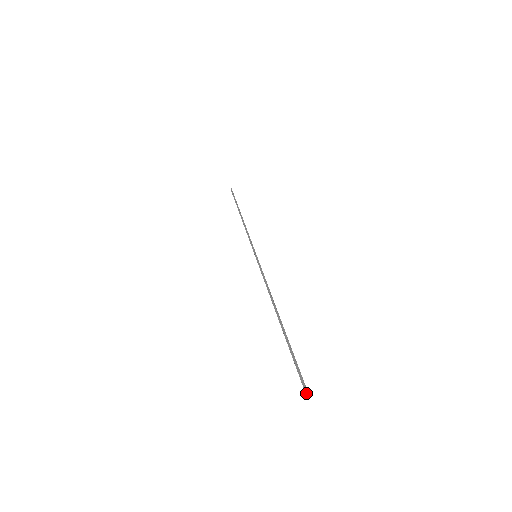
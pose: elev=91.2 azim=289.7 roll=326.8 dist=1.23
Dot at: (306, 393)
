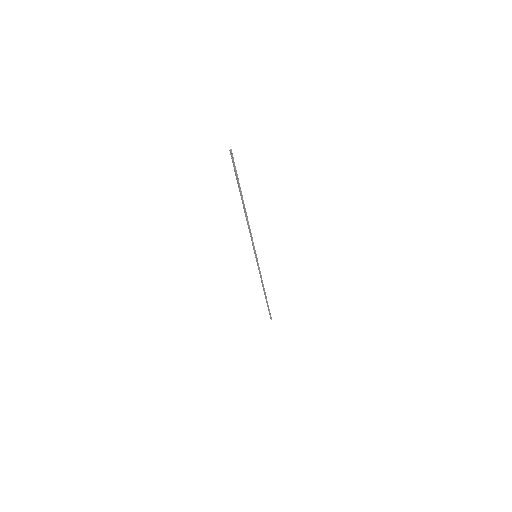
Dot at: (230, 150)
